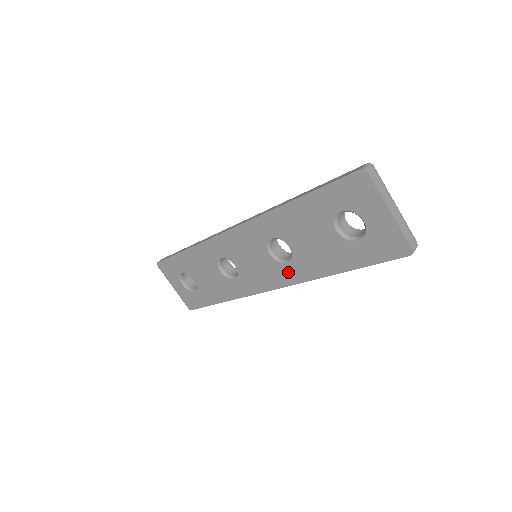
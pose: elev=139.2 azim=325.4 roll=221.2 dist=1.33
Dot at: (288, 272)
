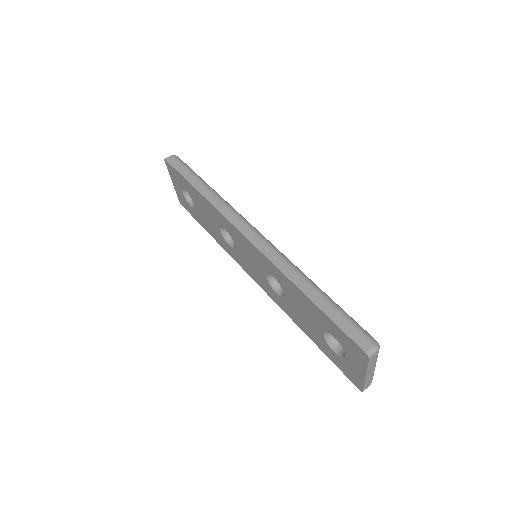
Dot at: (273, 294)
